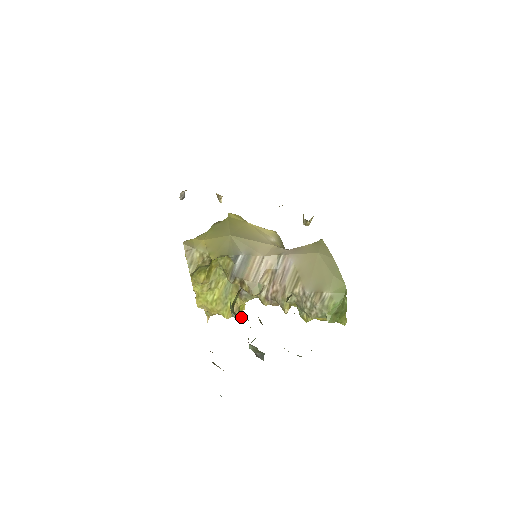
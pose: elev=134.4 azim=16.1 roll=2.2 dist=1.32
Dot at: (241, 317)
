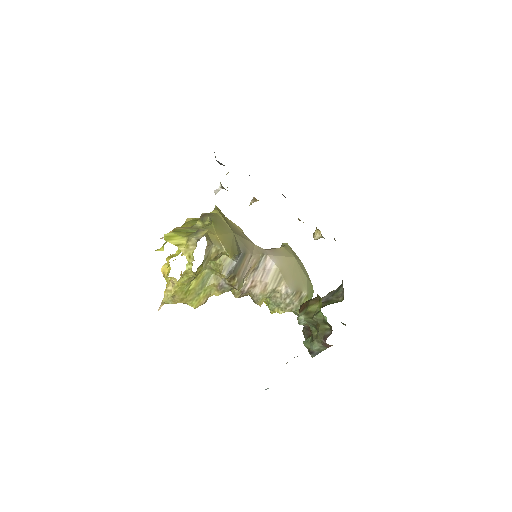
Dot at: (307, 322)
